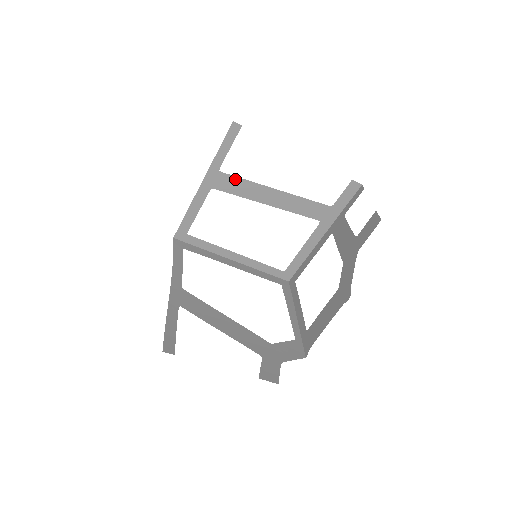
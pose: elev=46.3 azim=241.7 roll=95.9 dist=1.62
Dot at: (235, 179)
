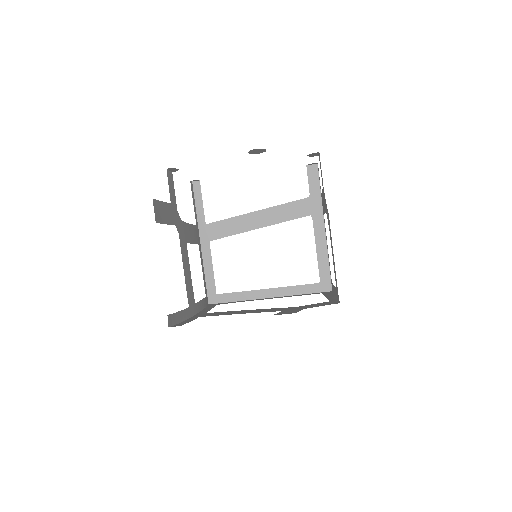
Dot at: (221, 223)
